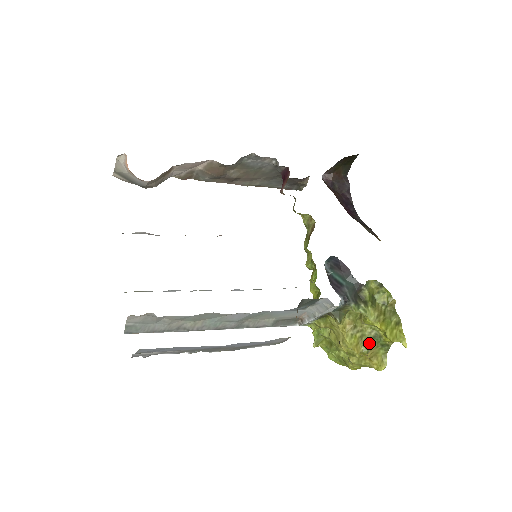
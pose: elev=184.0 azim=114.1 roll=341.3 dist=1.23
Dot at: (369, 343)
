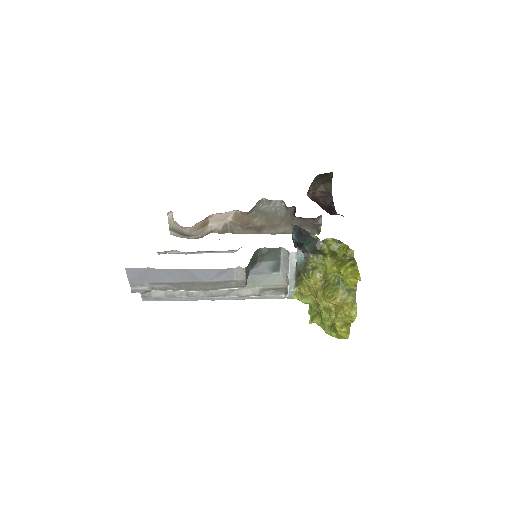
Dot at: (333, 288)
